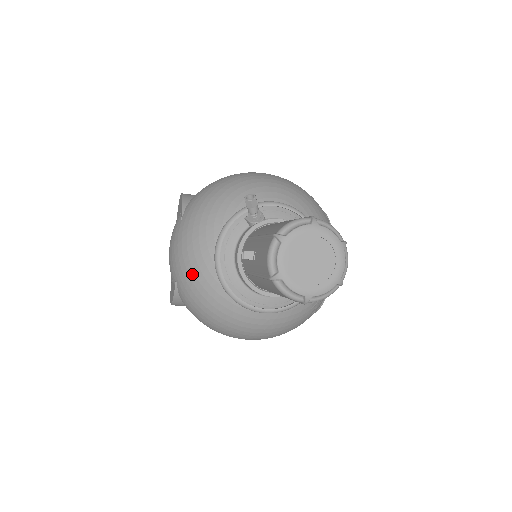
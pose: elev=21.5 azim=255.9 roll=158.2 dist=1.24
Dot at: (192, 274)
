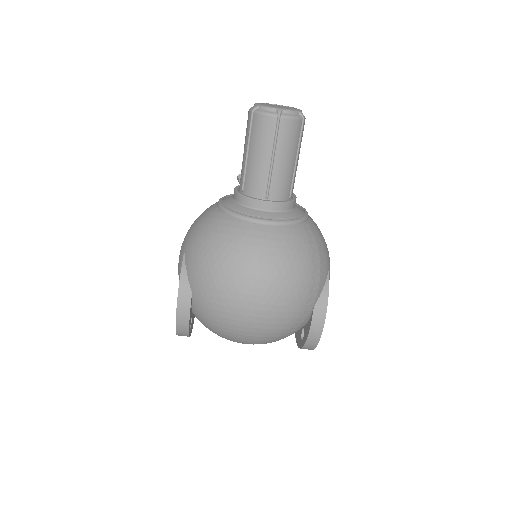
Dot at: (199, 225)
